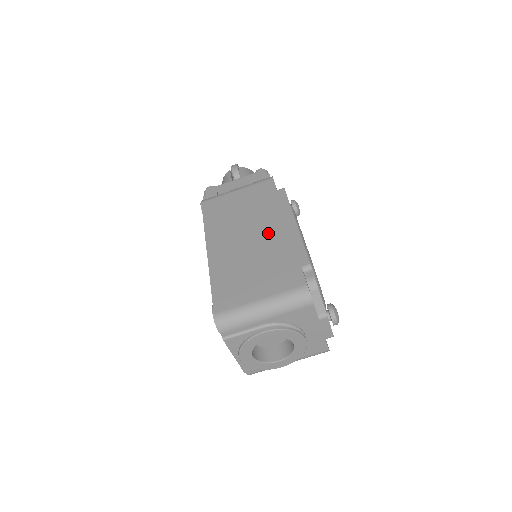
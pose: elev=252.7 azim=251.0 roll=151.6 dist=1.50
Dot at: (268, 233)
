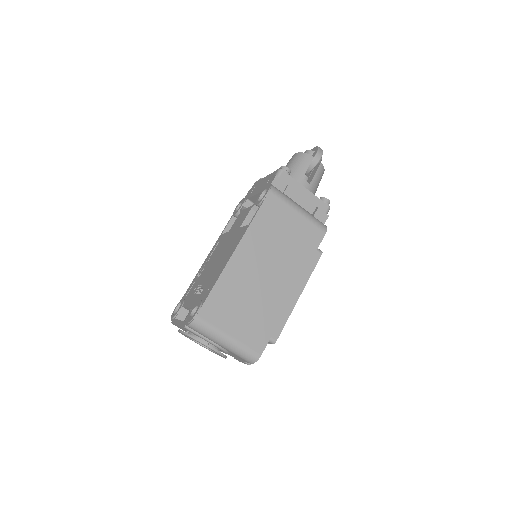
Dot at: (279, 284)
